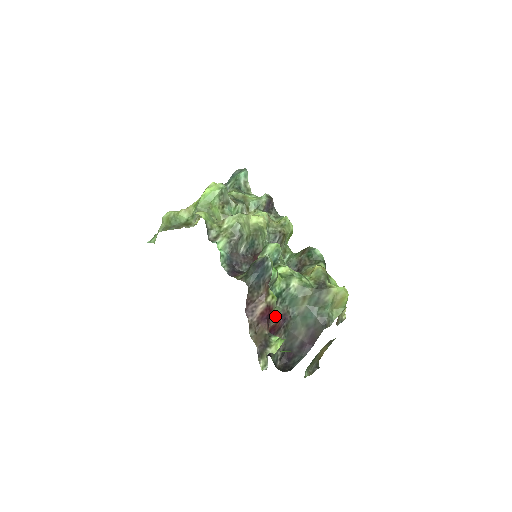
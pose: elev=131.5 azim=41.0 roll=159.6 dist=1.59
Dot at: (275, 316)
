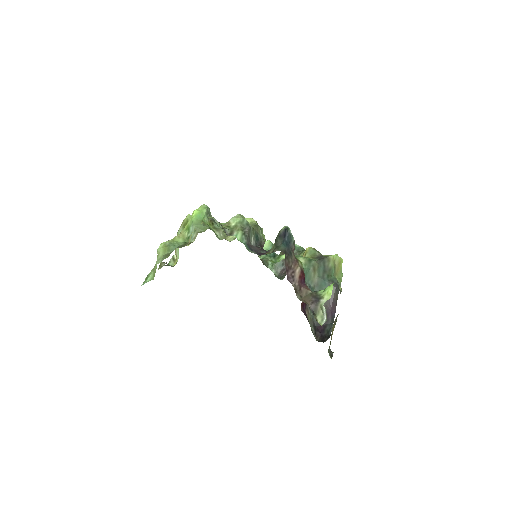
Dot at: occluded
